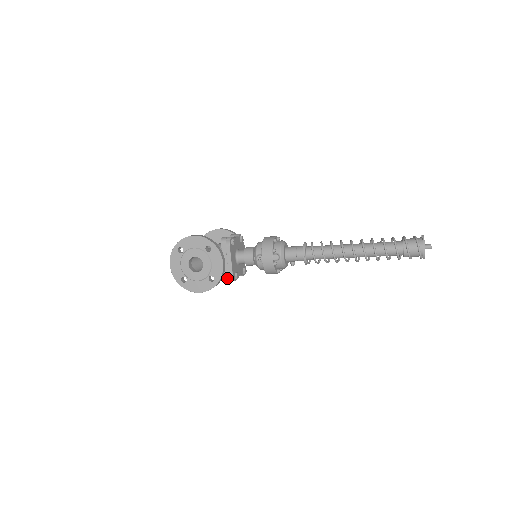
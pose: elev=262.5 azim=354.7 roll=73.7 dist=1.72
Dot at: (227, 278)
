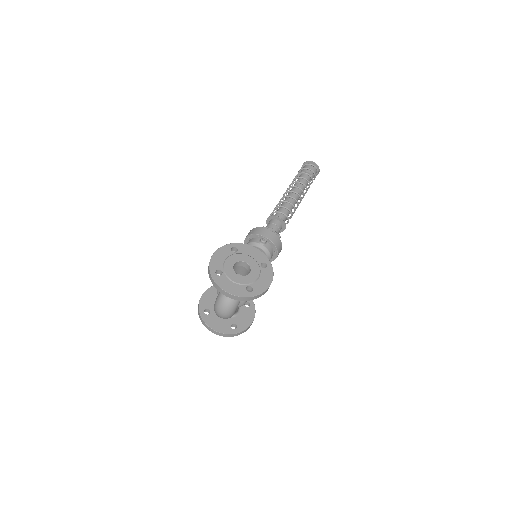
Dot at: occluded
